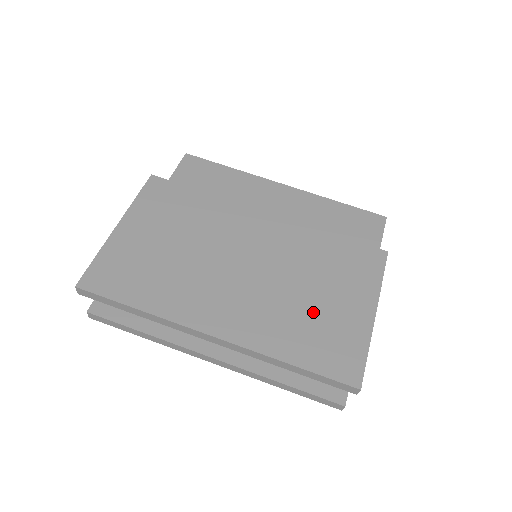
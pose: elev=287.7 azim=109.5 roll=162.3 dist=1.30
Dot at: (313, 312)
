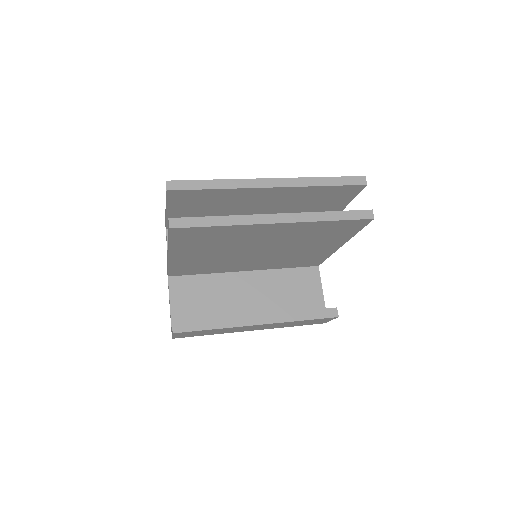
Dot at: occluded
